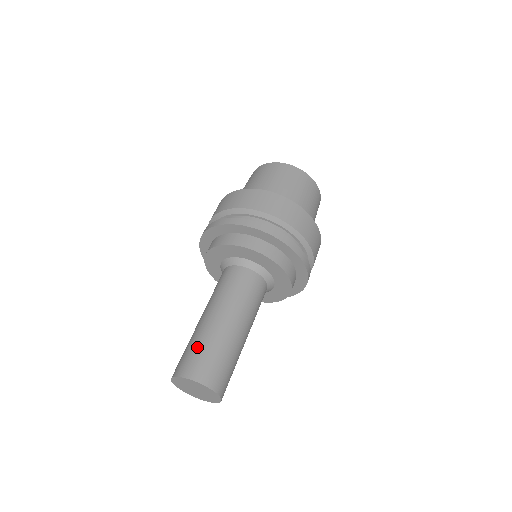
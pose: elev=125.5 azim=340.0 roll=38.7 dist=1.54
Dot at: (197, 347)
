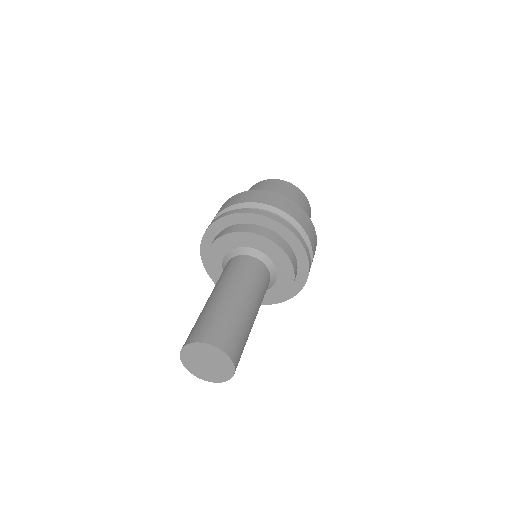
Dot at: (230, 323)
